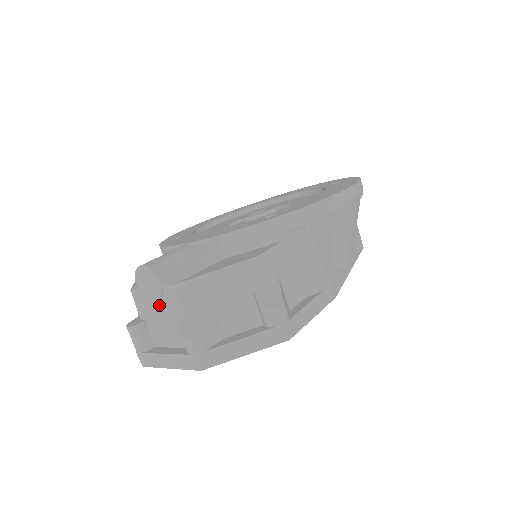
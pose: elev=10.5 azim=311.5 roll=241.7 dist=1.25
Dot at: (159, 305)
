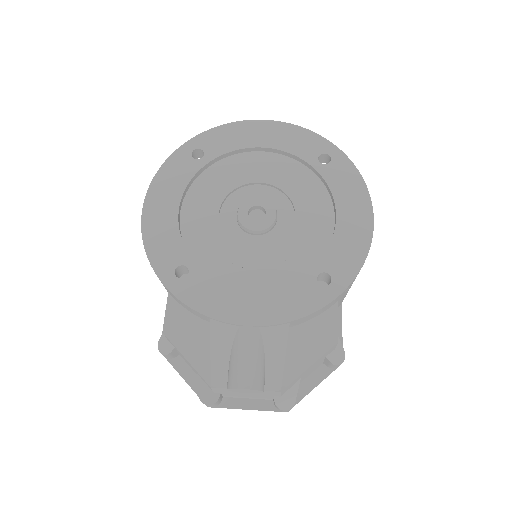
Dot at: (249, 393)
